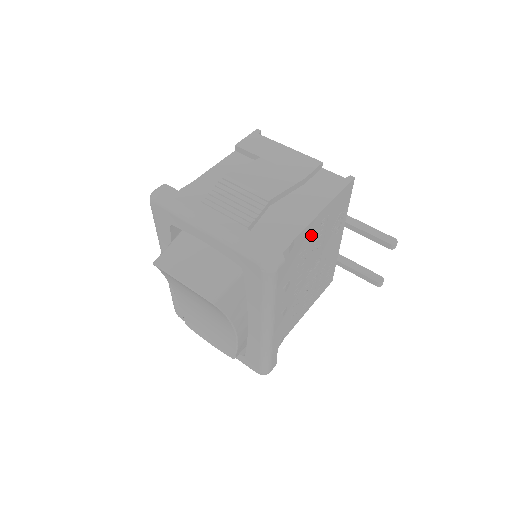
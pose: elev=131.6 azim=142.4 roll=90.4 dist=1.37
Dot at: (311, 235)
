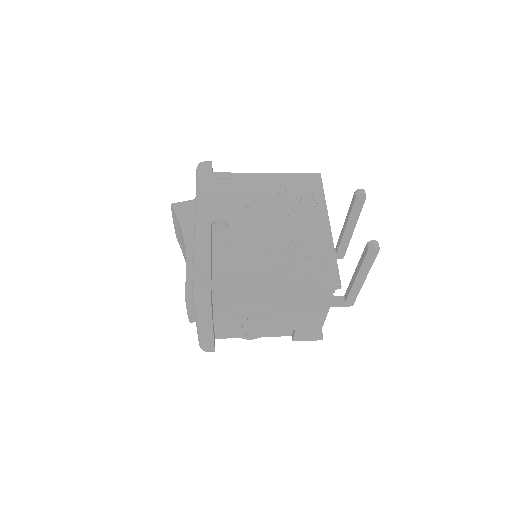
Dot at: (262, 186)
